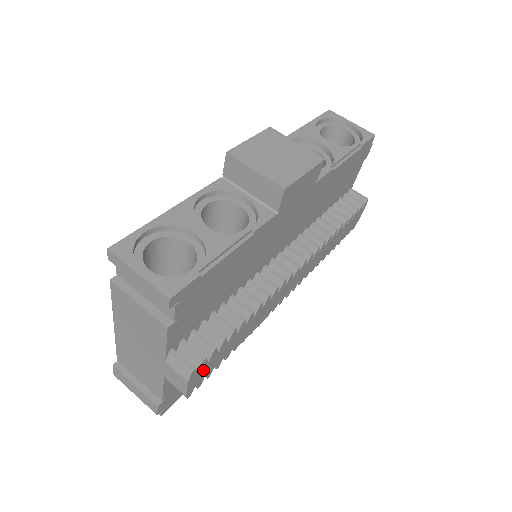
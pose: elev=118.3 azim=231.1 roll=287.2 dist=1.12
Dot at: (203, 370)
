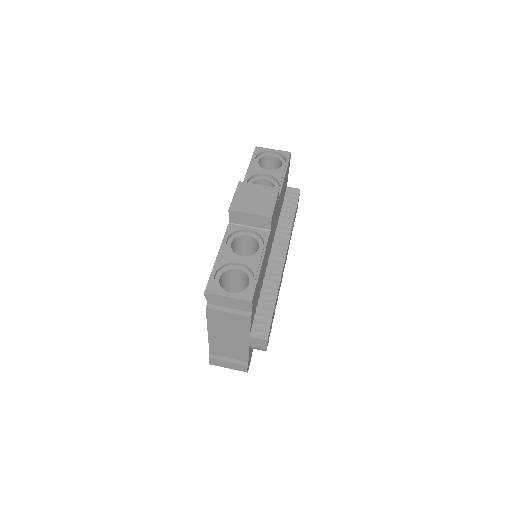
Dot at: occluded
